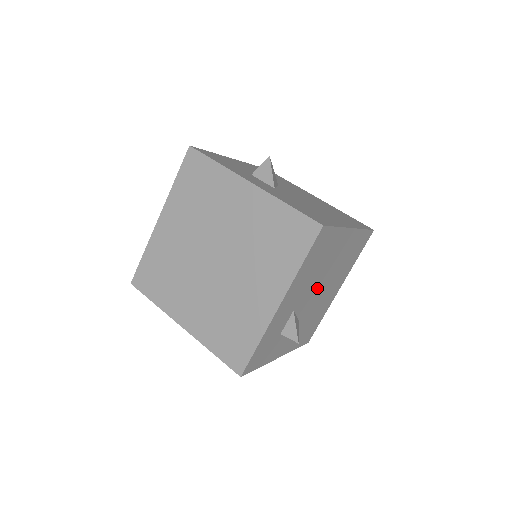
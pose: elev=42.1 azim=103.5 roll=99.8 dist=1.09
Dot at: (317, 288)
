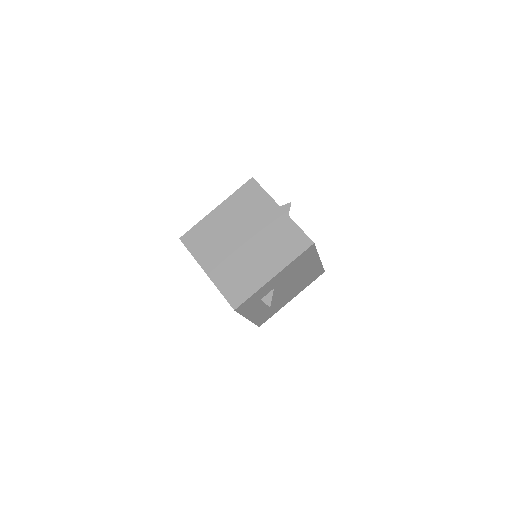
Dot at: (288, 285)
